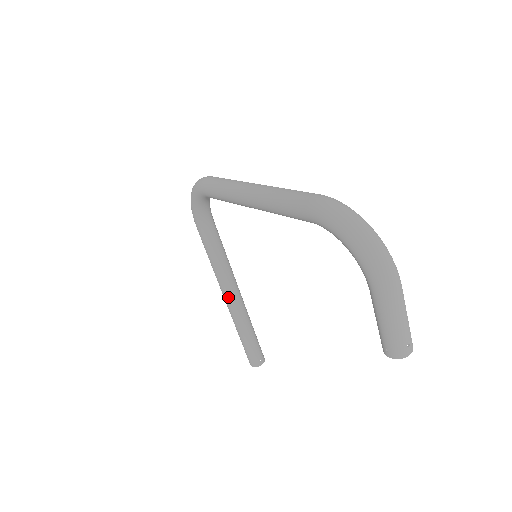
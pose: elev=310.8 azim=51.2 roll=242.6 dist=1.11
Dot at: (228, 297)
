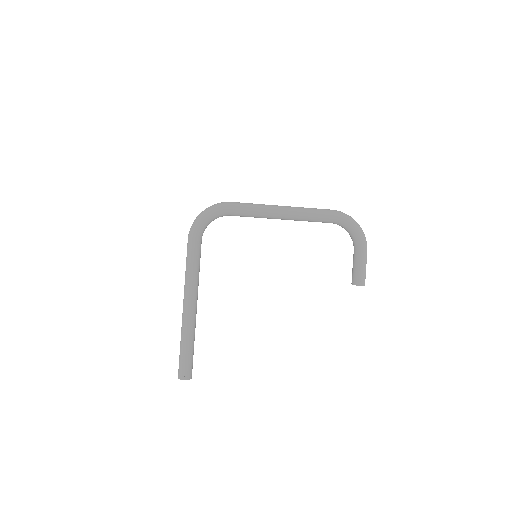
Dot at: (194, 304)
